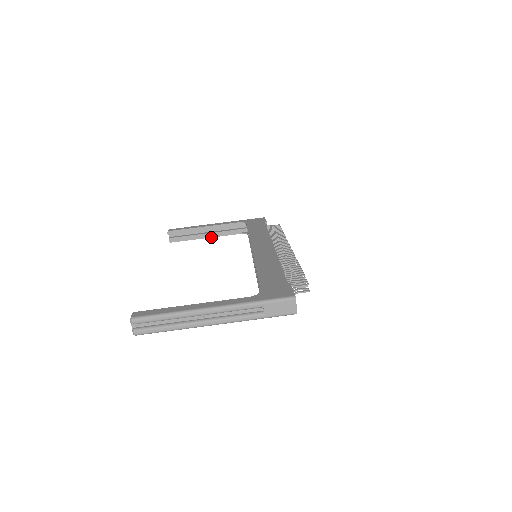
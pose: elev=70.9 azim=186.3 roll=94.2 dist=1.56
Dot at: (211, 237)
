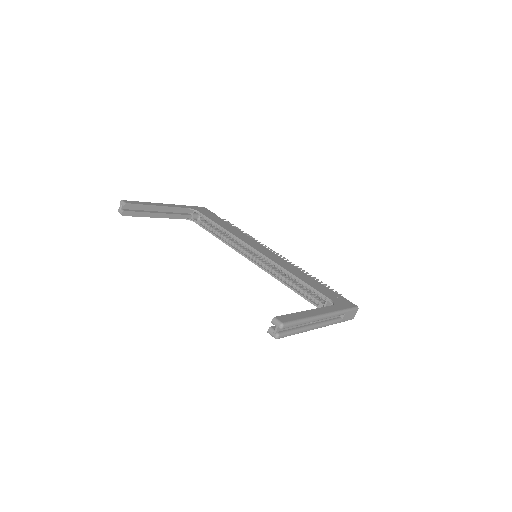
Dot at: (161, 217)
